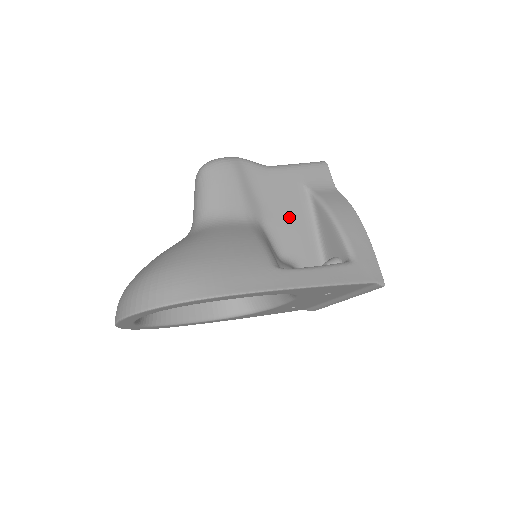
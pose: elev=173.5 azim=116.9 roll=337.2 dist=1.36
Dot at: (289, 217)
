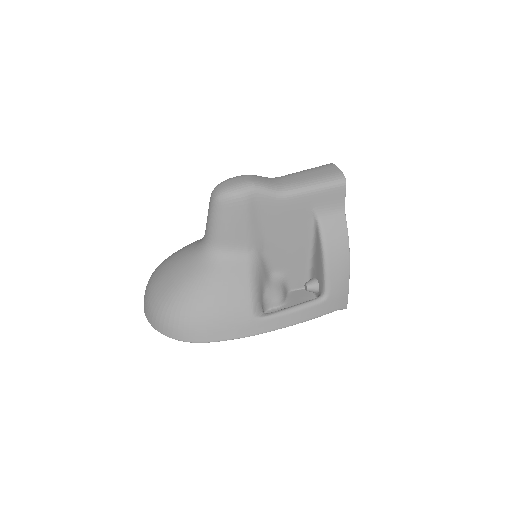
Dot at: (289, 240)
